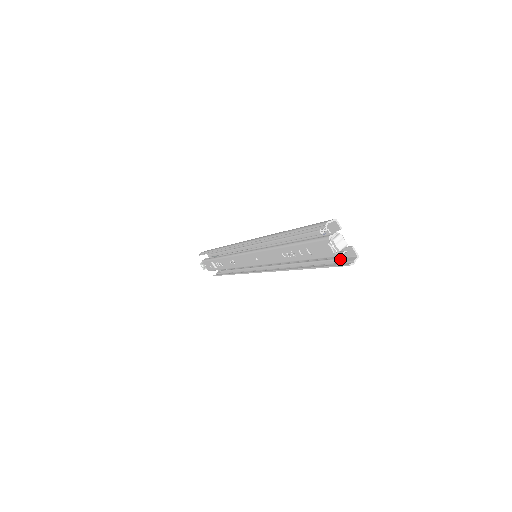
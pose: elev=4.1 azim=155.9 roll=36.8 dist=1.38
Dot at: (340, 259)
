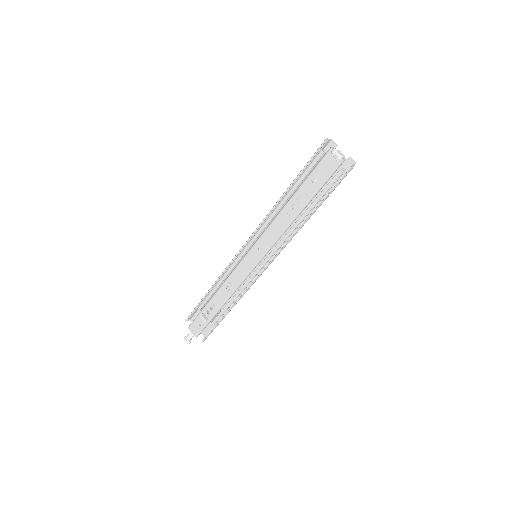
Dot at: (342, 170)
